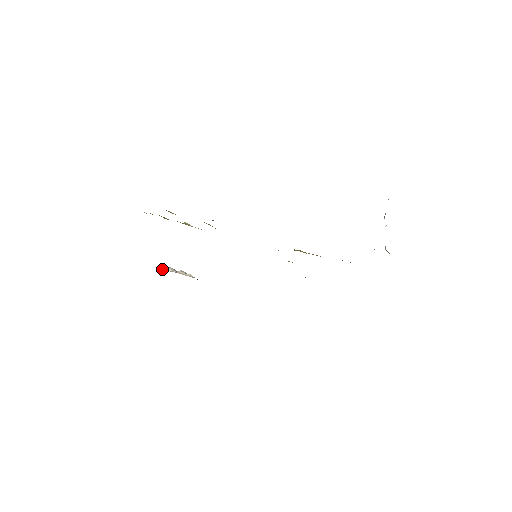
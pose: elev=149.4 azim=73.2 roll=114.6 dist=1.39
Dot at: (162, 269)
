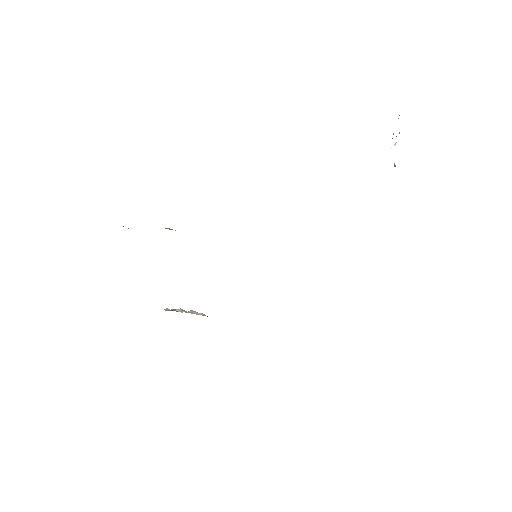
Dot at: (169, 310)
